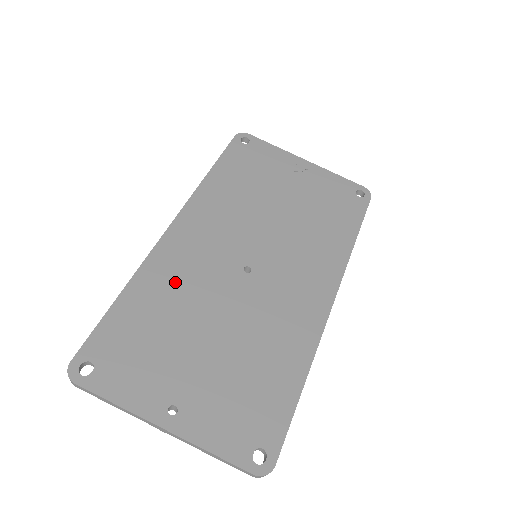
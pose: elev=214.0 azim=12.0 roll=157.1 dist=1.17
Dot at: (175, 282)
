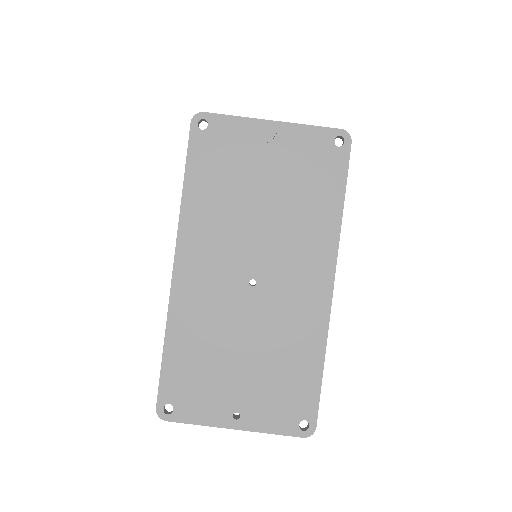
Dot at: (199, 319)
